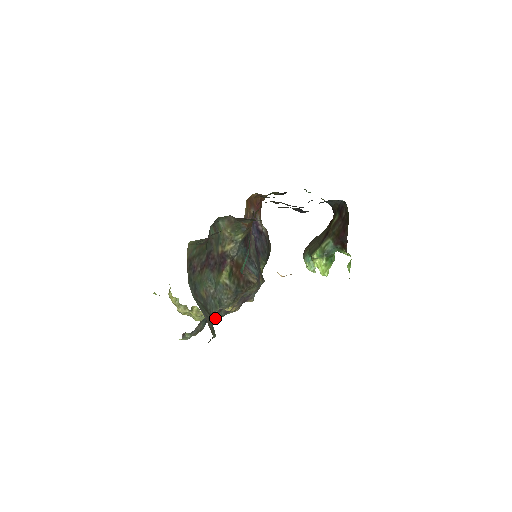
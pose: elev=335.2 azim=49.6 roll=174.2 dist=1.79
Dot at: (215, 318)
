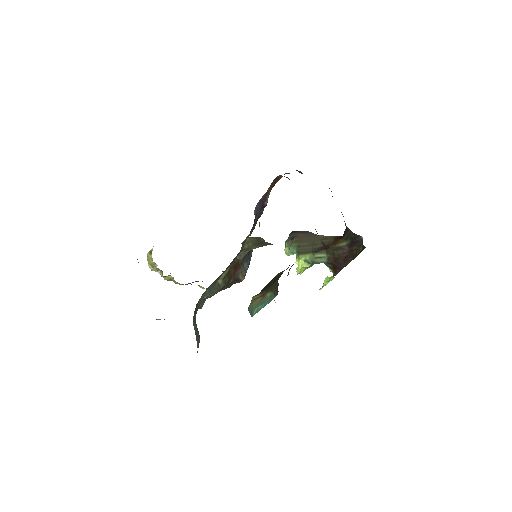
Dot at: occluded
